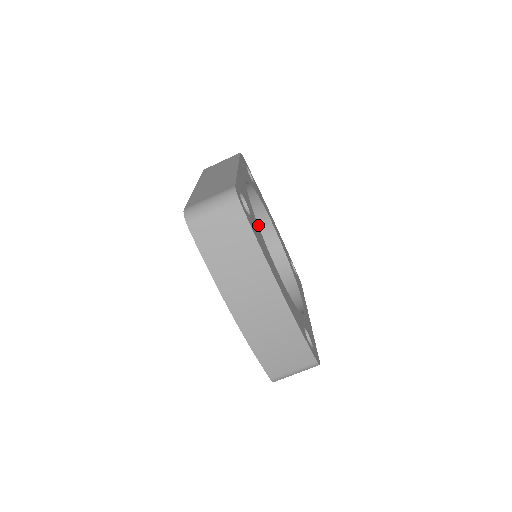
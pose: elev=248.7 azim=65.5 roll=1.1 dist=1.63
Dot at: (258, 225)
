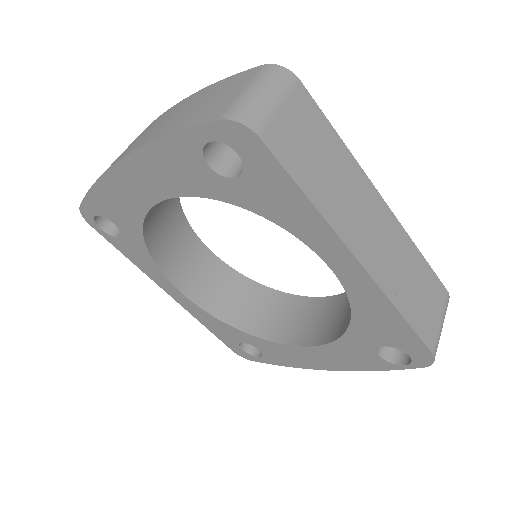
Dot at: (312, 314)
